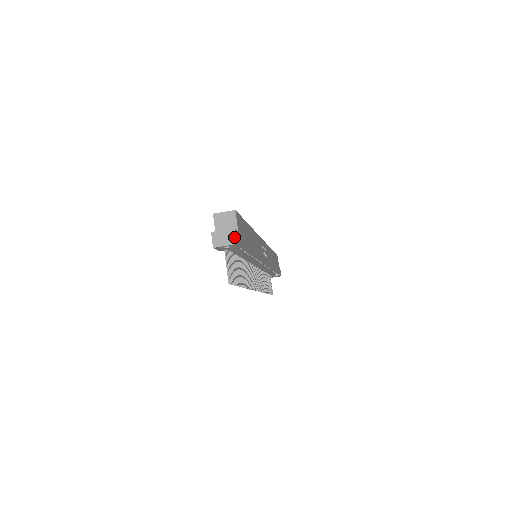
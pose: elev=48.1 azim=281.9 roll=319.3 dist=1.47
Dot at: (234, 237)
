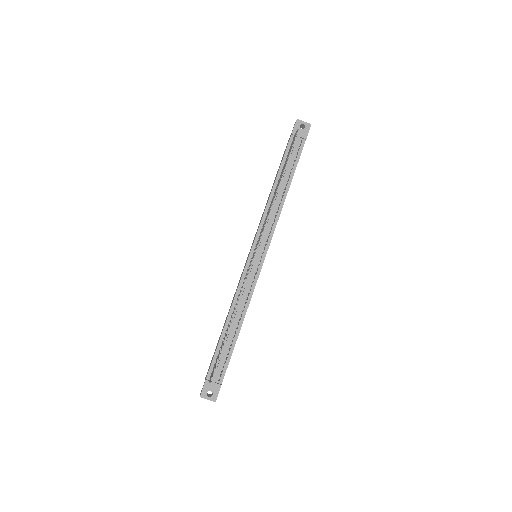
Dot at: (310, 126)
